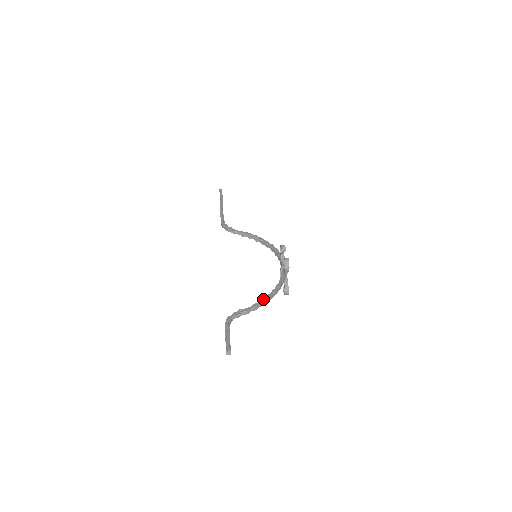
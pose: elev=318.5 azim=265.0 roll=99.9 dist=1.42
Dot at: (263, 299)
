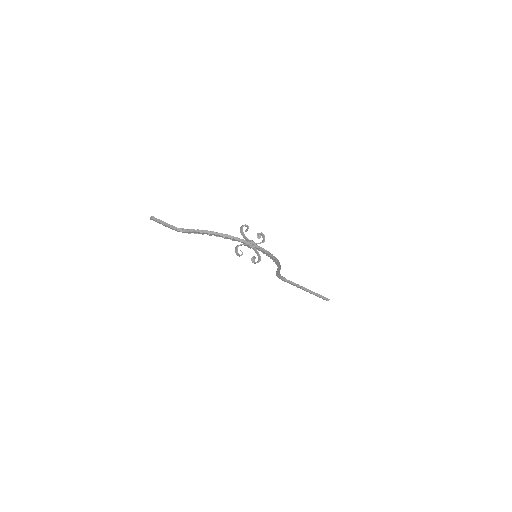
Dot at: (208, 231)
